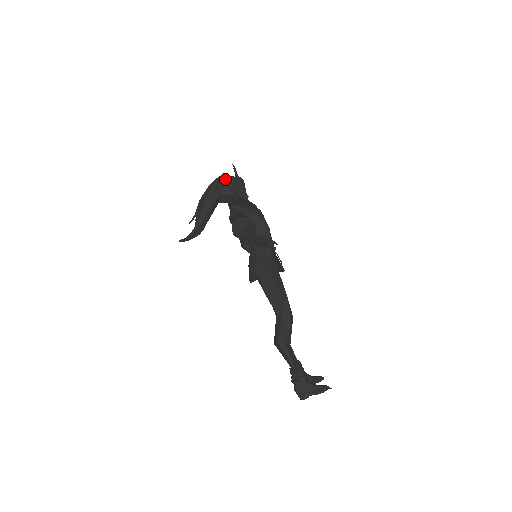
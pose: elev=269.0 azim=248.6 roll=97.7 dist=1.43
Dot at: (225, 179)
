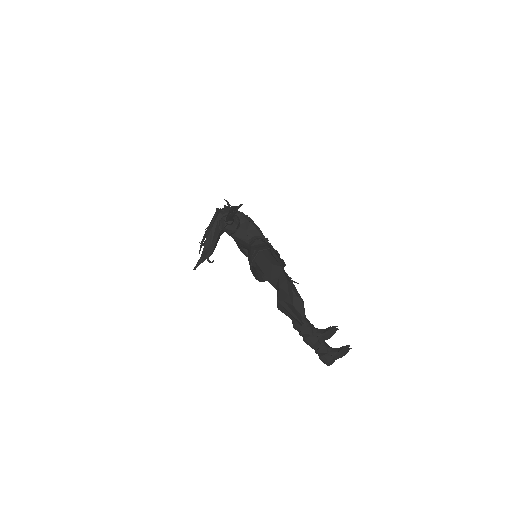
Dot at: occluded
